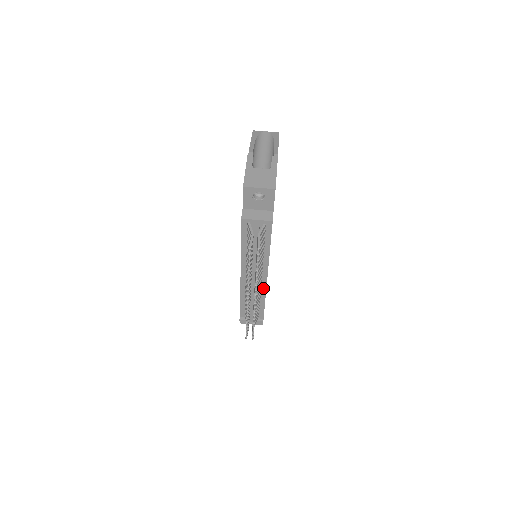
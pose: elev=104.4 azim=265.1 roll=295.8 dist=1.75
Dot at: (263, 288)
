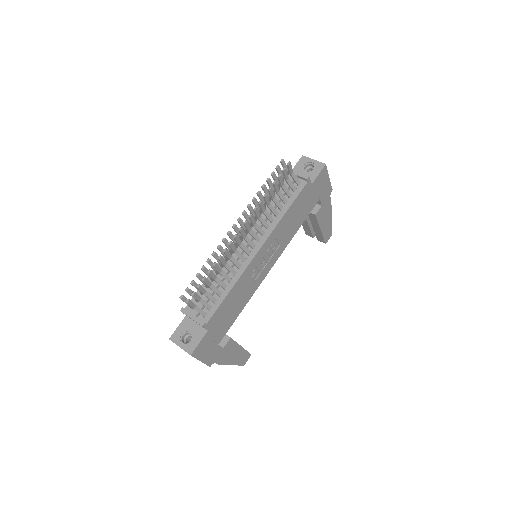
Dot at: (243, 267)
